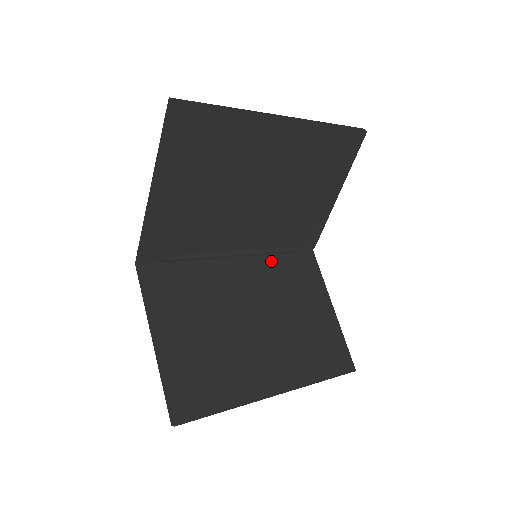
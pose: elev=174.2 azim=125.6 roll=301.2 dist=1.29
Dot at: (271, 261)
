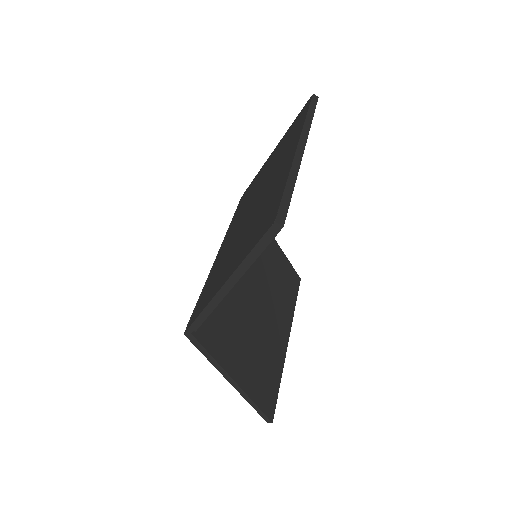
Dot at: occluded
